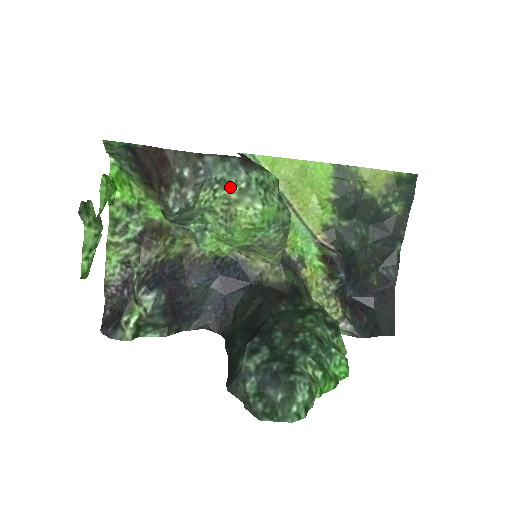
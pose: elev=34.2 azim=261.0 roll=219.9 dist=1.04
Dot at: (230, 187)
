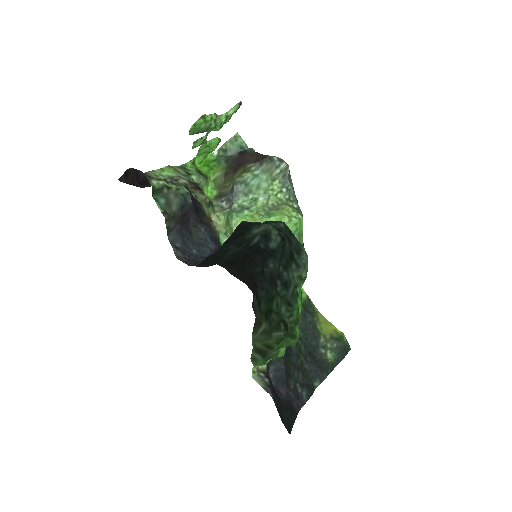
Dot at: (288, 200)
